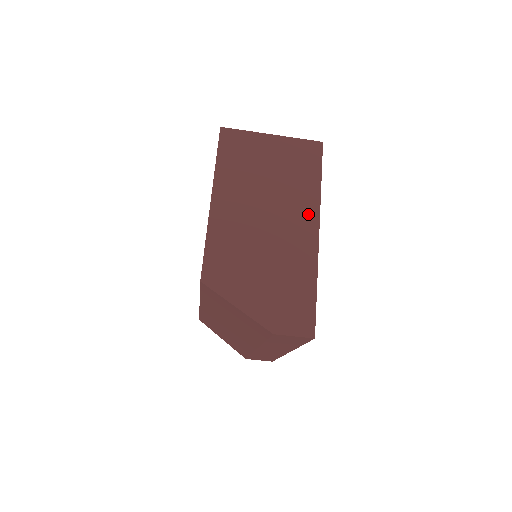
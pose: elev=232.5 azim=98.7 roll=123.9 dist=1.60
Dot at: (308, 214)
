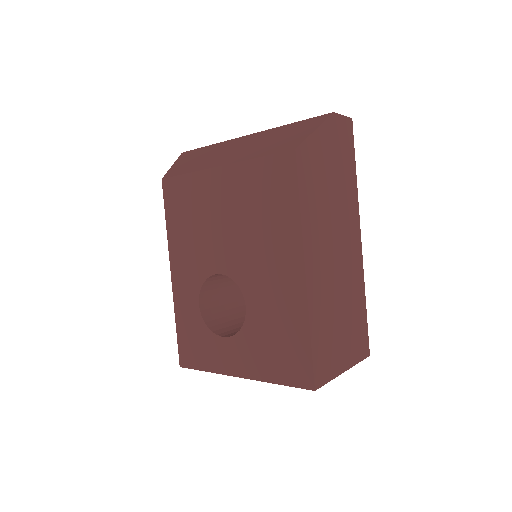
Dot at: occluded
